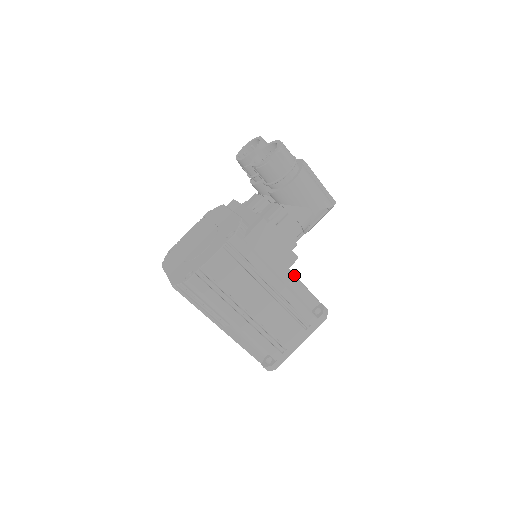
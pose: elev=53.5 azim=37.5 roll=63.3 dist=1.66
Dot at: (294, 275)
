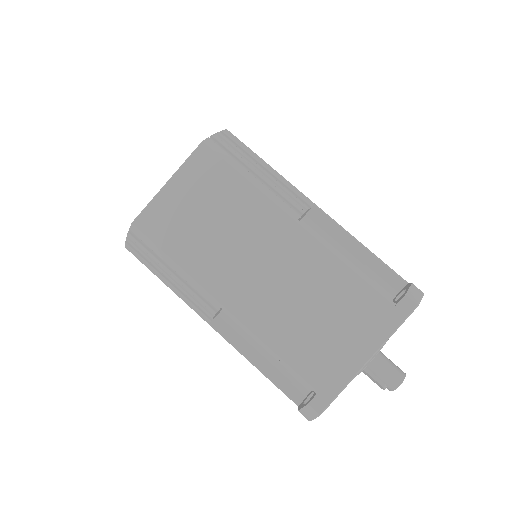
Dot at: occluded
